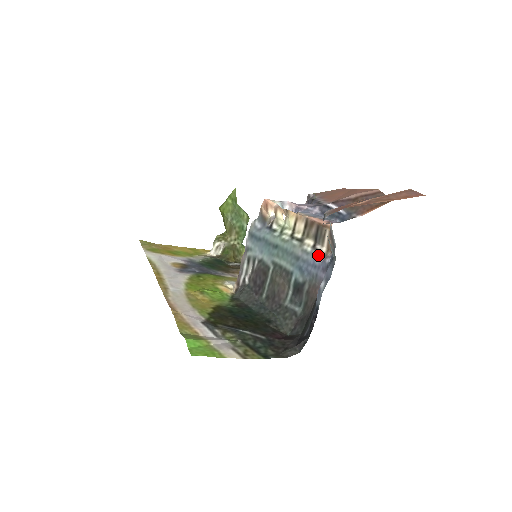
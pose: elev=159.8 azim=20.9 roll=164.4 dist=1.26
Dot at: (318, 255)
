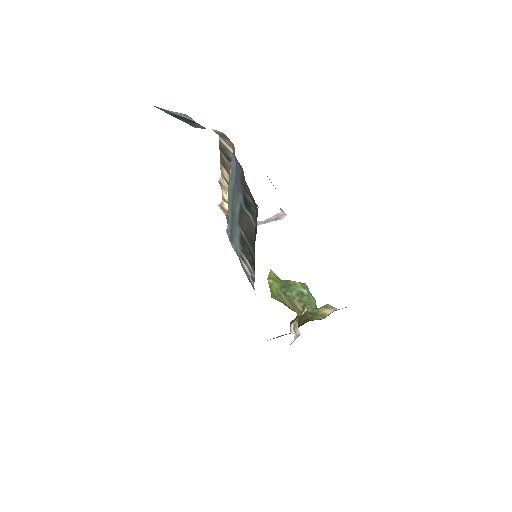
Dot at: (232, 161)
